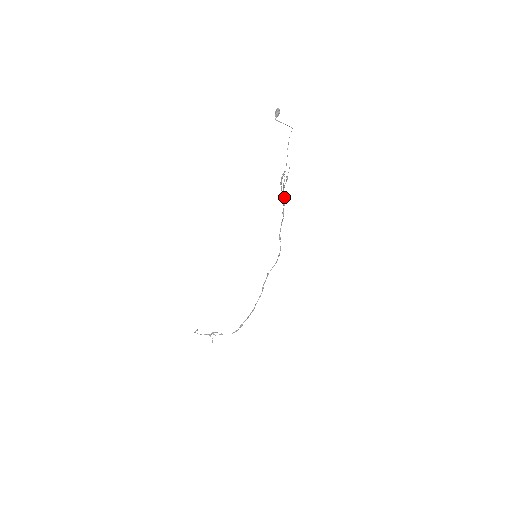
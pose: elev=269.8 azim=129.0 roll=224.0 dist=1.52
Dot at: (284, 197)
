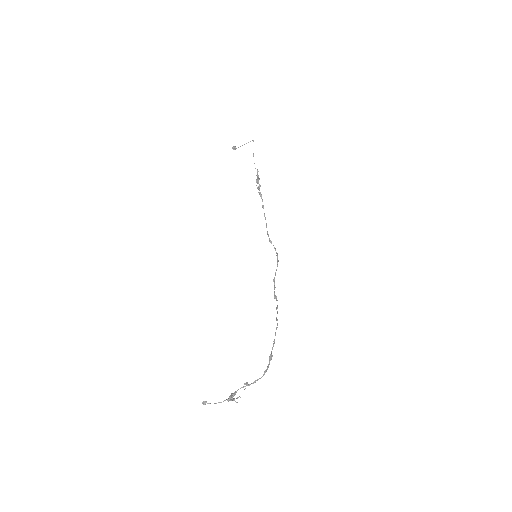
Dot at: occluded
